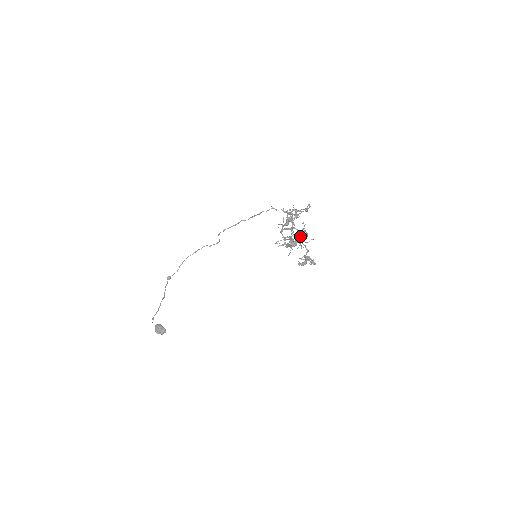
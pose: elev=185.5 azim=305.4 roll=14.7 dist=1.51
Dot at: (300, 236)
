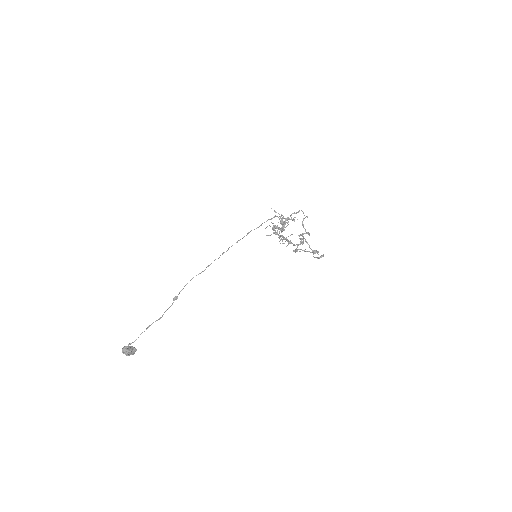
Dot at: occluded
